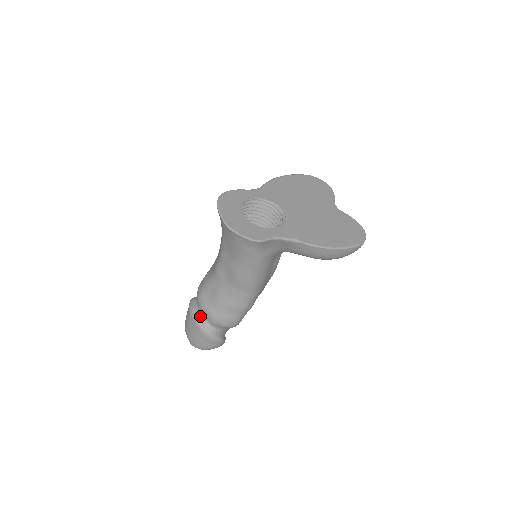
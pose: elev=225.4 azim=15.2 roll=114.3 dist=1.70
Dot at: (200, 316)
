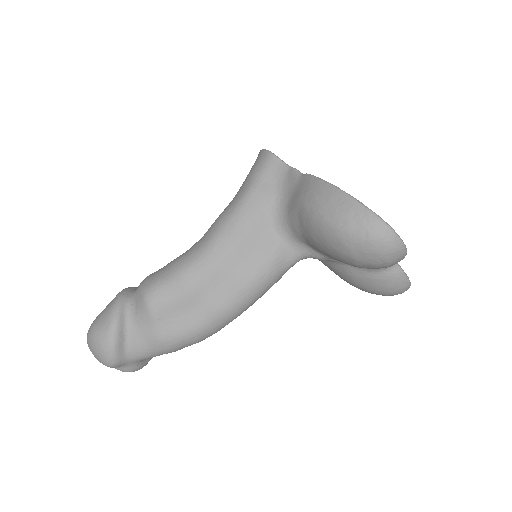
Dot at: occluded
